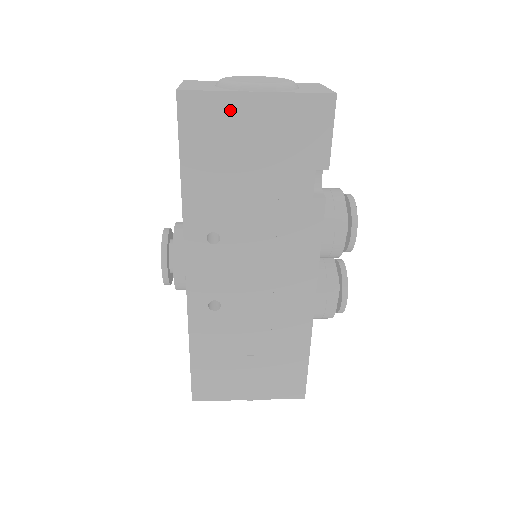
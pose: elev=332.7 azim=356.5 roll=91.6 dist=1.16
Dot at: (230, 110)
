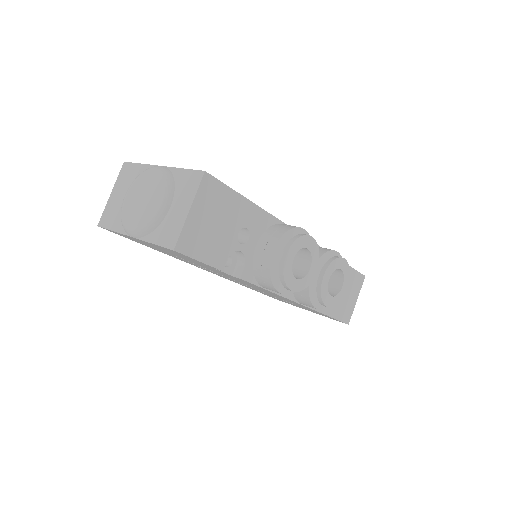
Dot at: (131, 238)
